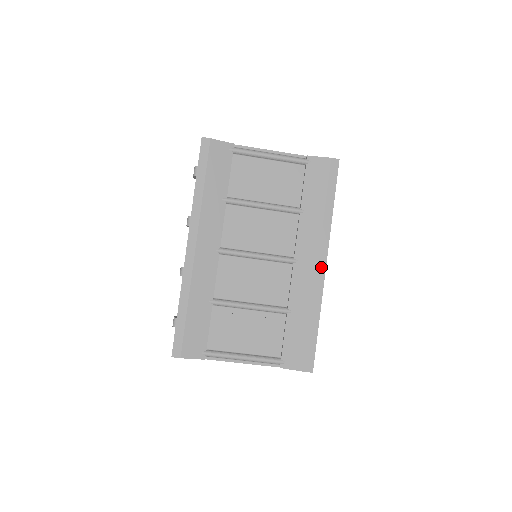
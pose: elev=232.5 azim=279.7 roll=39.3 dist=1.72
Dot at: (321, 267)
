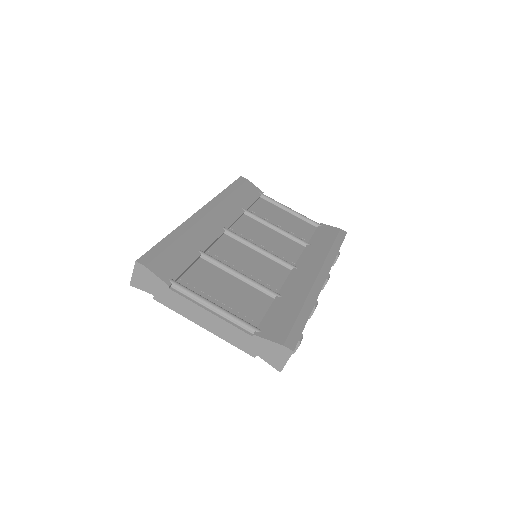
Dot at: (321, 278)
